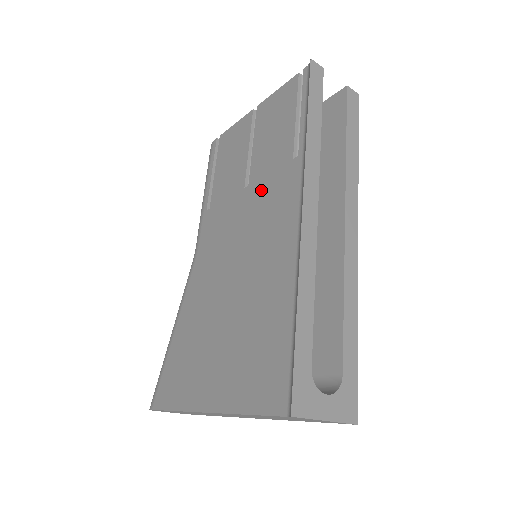
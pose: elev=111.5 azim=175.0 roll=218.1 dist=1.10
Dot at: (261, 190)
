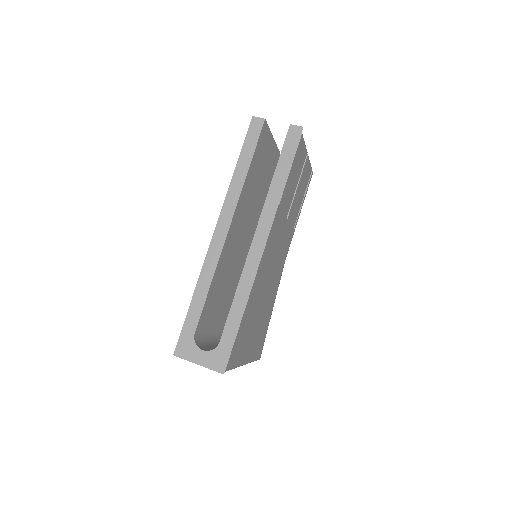
Dot at: occluded
